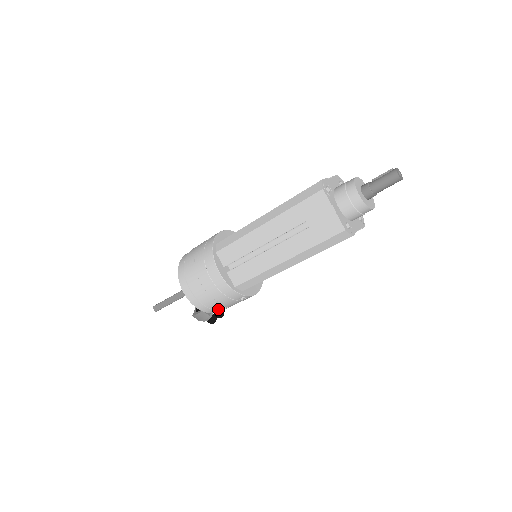
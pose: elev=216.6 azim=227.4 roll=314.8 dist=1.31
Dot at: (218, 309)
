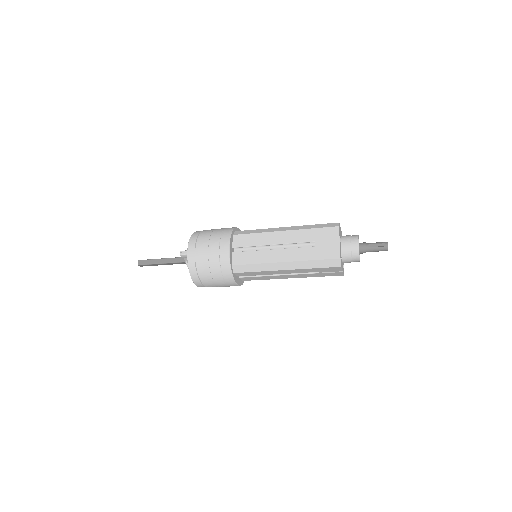
Dot at: occluded
